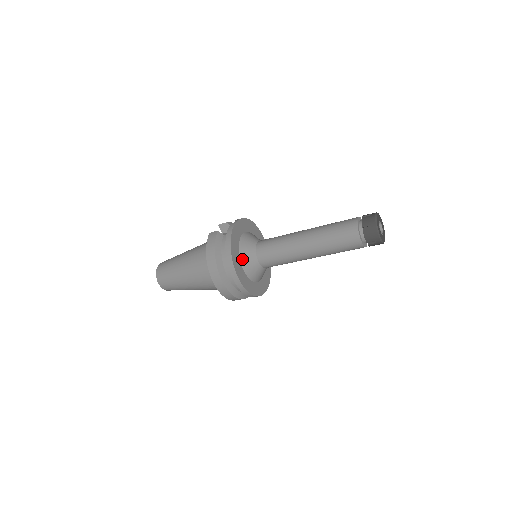
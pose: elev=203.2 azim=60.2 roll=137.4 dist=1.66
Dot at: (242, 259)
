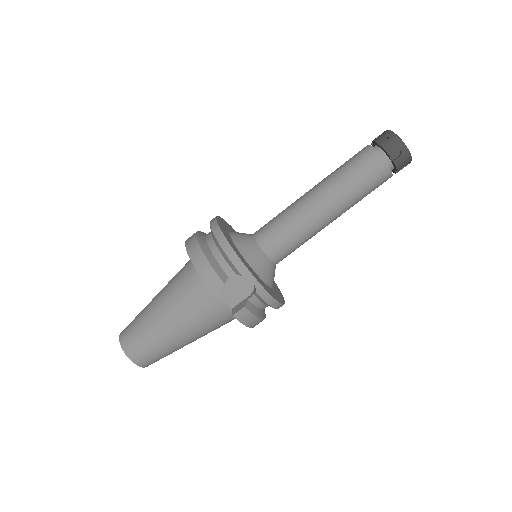
Dot at: occluded
